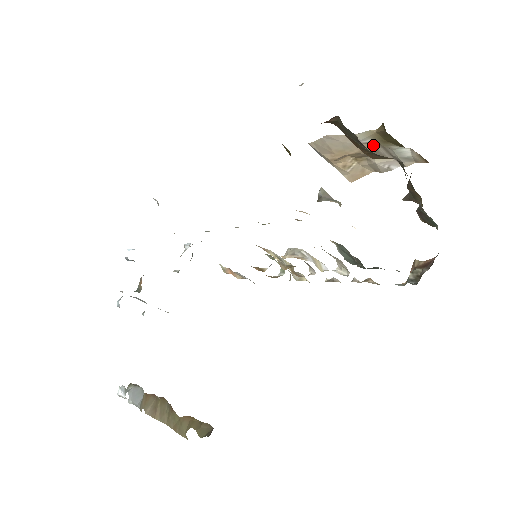
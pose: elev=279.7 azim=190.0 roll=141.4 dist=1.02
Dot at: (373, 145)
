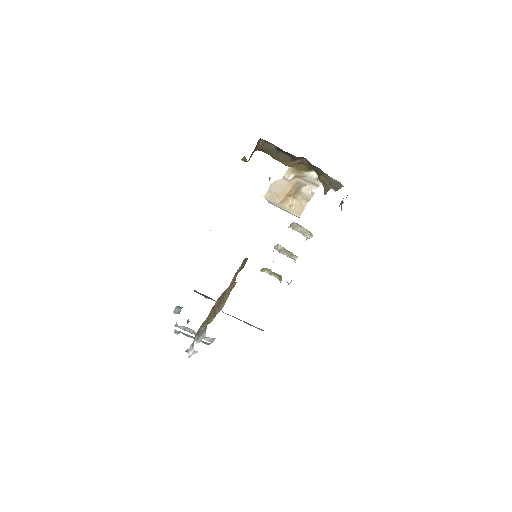
Dot at: (296, 180)
